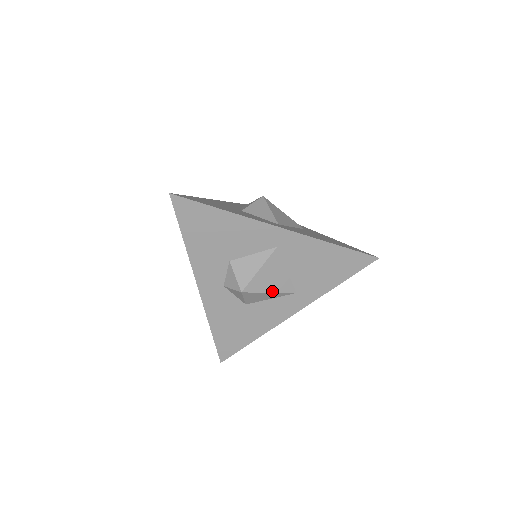
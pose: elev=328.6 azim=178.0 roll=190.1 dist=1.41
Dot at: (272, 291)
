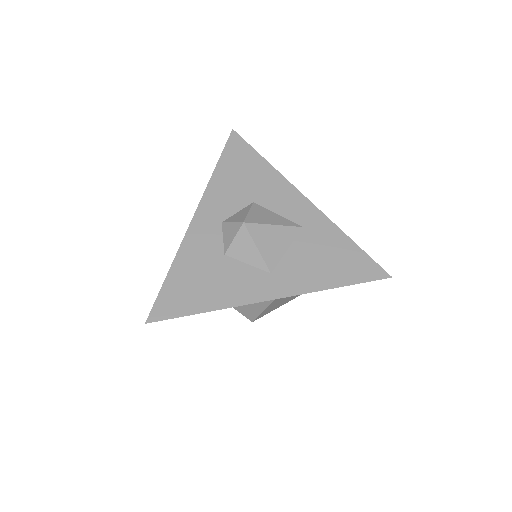
Dot at: occluded
